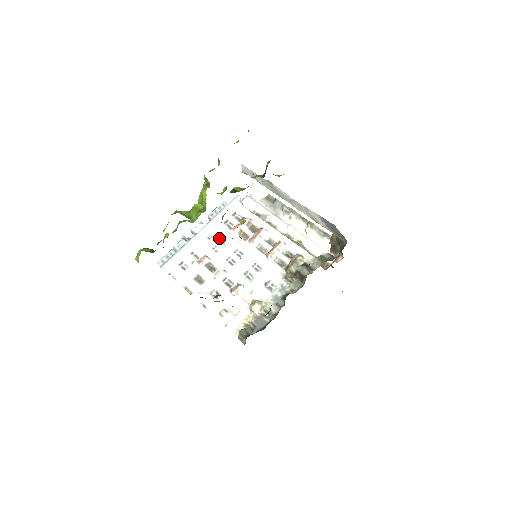
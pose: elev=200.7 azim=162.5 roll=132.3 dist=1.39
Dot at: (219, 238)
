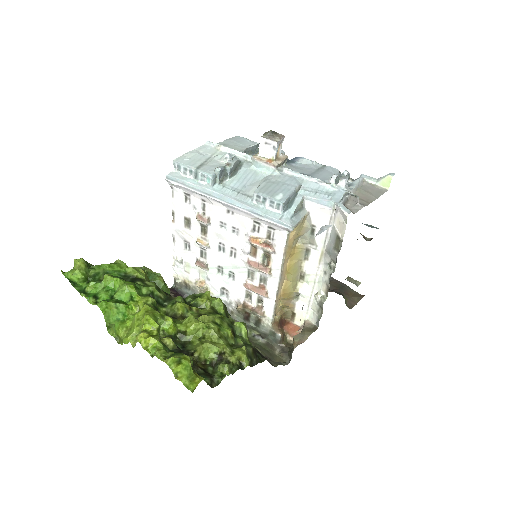
Dot at: (235, 224)
